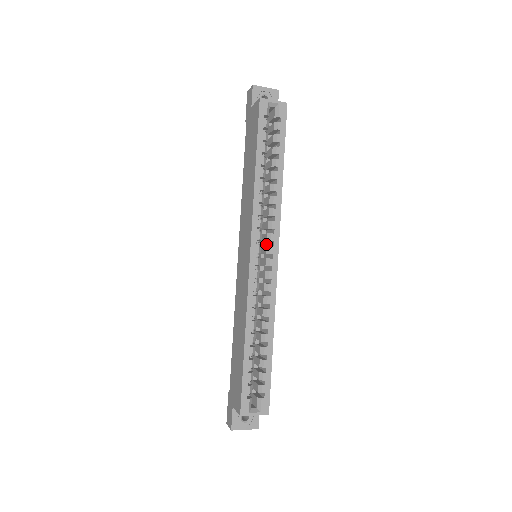
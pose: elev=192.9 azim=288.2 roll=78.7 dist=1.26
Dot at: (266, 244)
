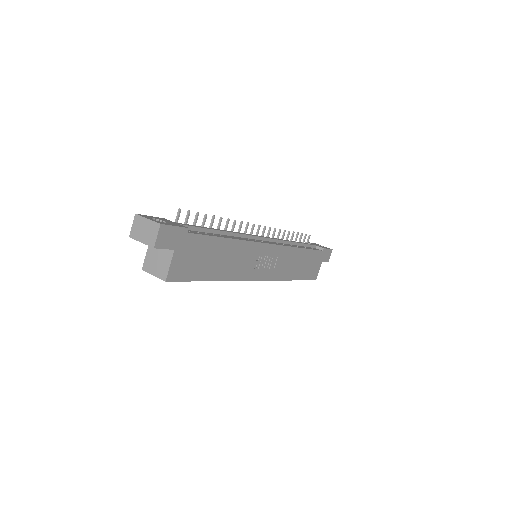
Dot at: occluded
